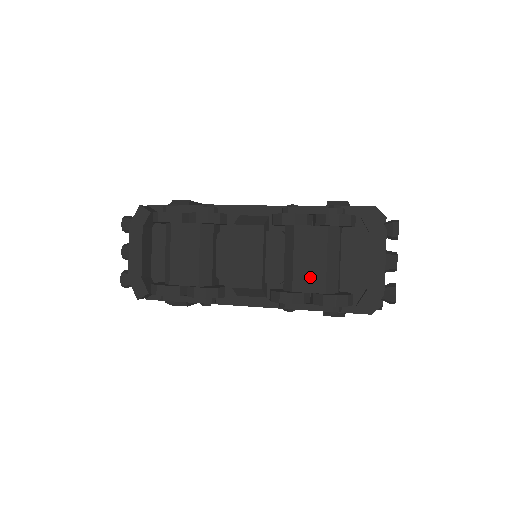
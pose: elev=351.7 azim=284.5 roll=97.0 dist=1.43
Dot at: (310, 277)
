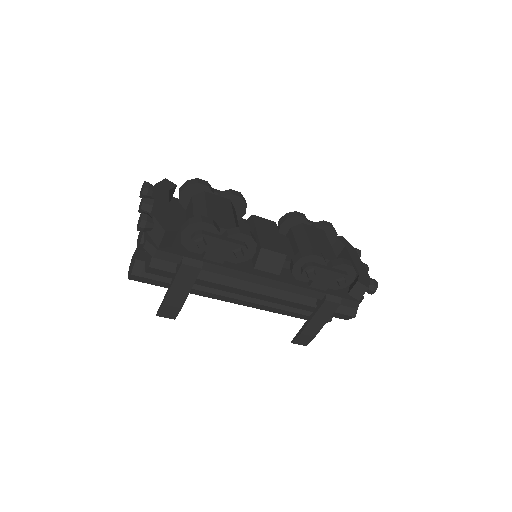
Dot at: (324, 251)
